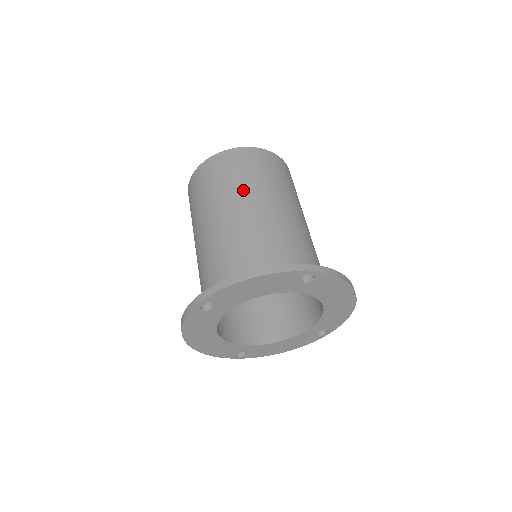
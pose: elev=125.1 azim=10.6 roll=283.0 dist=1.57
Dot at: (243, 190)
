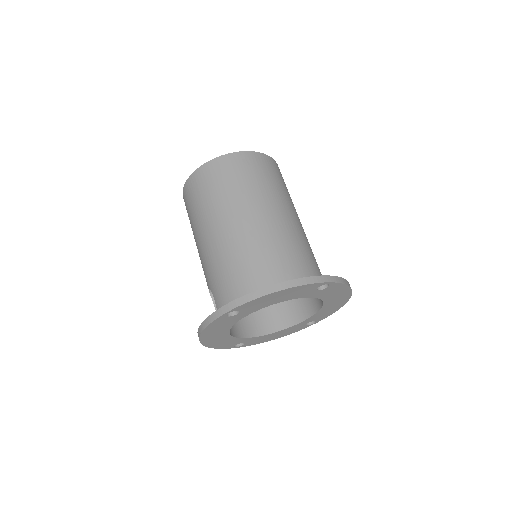
Dot at: (252, 197)
